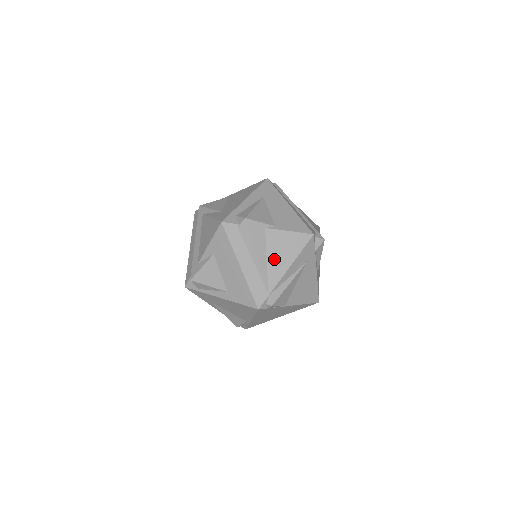
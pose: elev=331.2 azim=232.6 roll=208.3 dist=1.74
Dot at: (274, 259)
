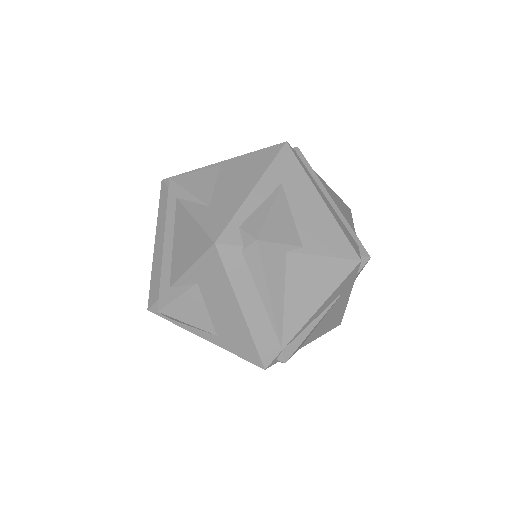
Dot at: (296, 299)
